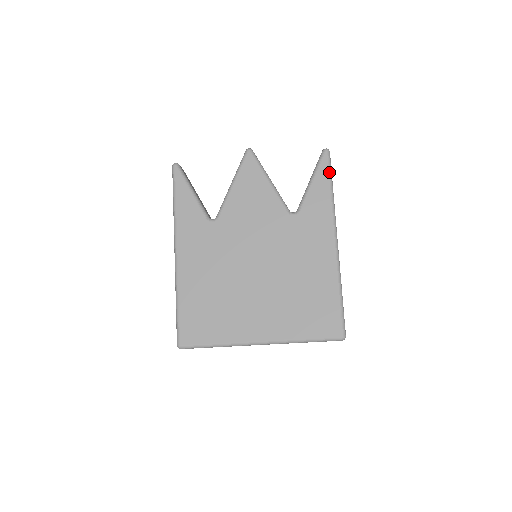
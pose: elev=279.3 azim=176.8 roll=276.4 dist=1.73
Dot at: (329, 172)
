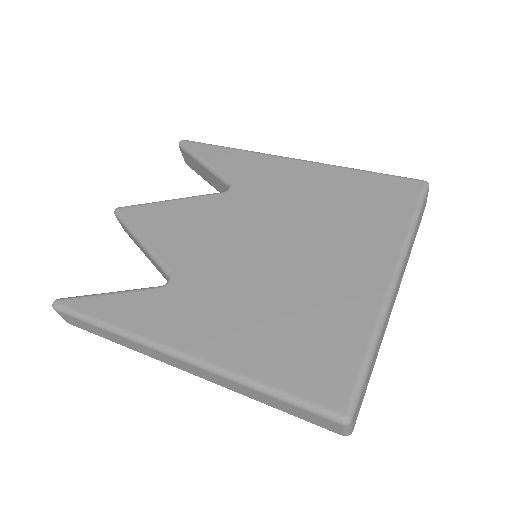
Dot at: (207, 144)
